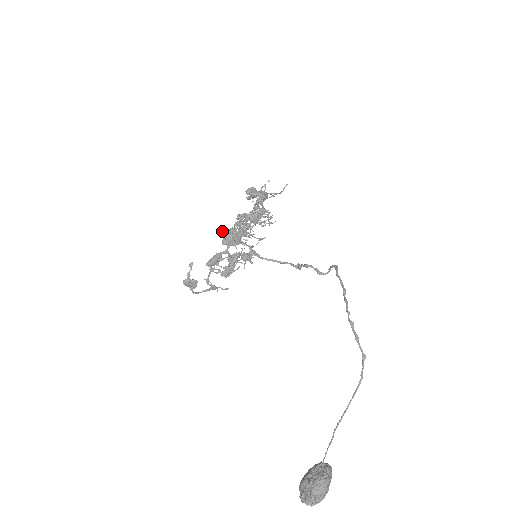
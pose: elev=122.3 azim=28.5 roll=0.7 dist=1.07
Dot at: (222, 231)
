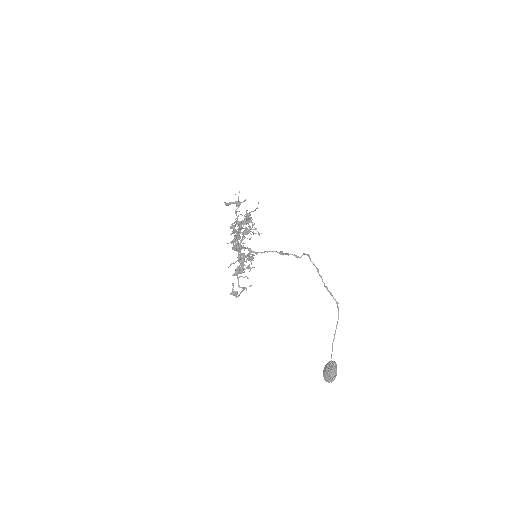
Dot at: (227, 243)
